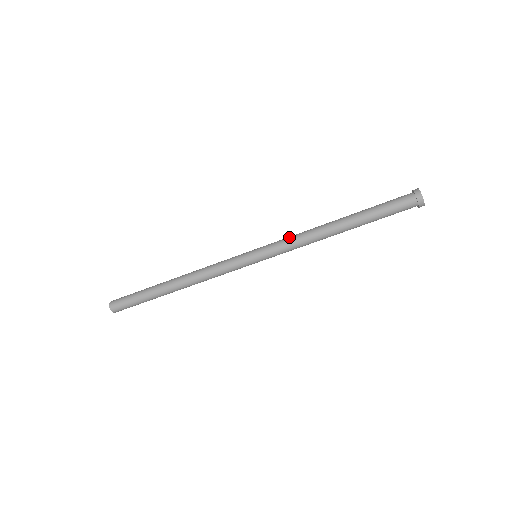
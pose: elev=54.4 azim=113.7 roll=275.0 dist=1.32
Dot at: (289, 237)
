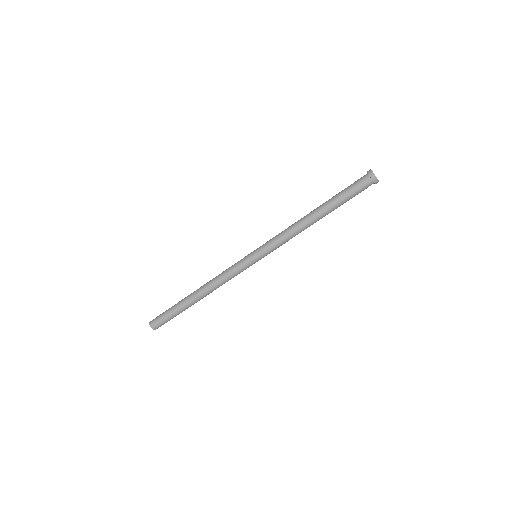
Dot at: (278, 234)
